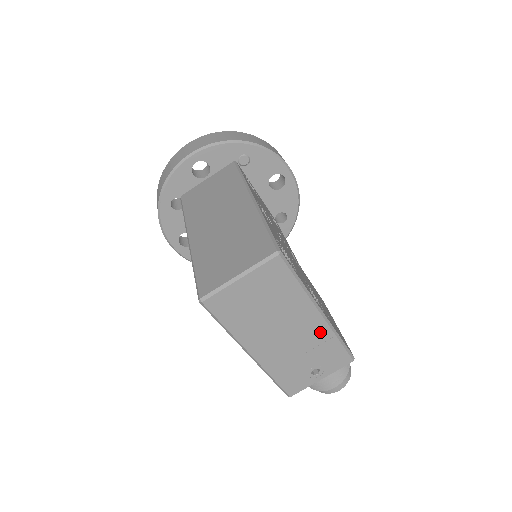
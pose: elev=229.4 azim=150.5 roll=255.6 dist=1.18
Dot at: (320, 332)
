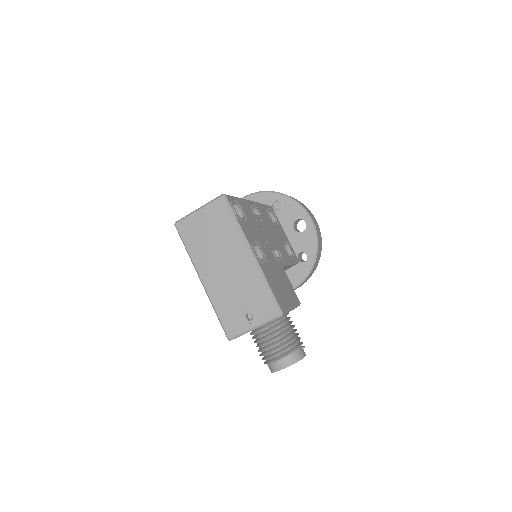
Dot at: (252, 273)
